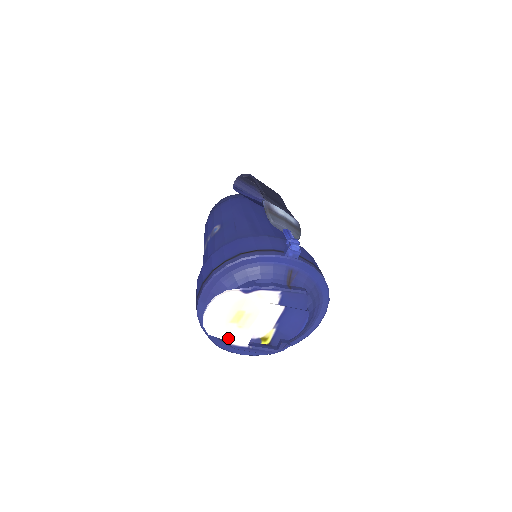
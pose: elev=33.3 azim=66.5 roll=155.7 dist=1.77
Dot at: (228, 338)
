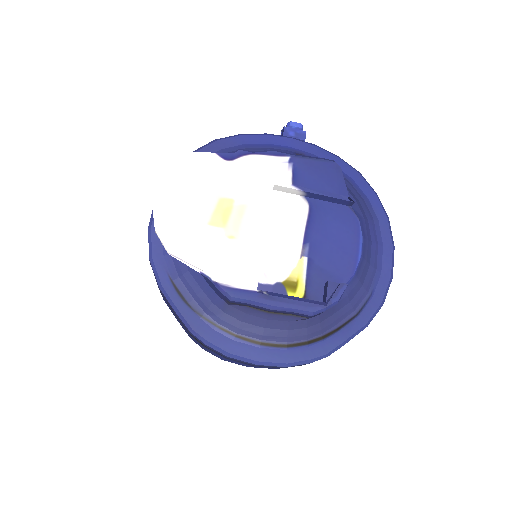
Dot at: (212, 267)
